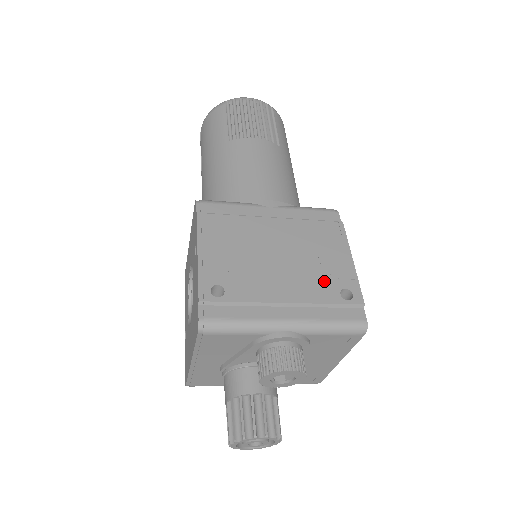
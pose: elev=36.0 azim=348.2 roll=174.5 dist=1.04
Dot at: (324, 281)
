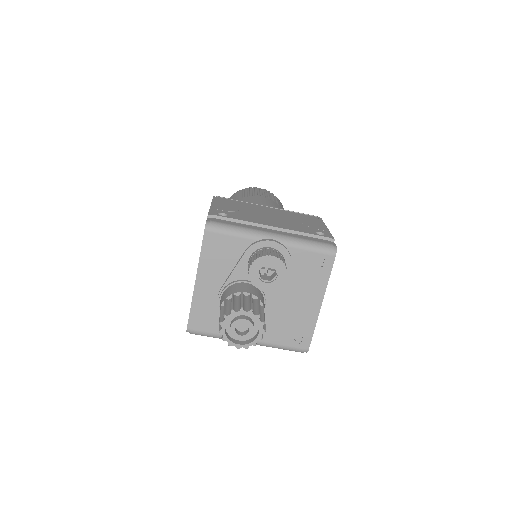
Dot at: (303, 227)
